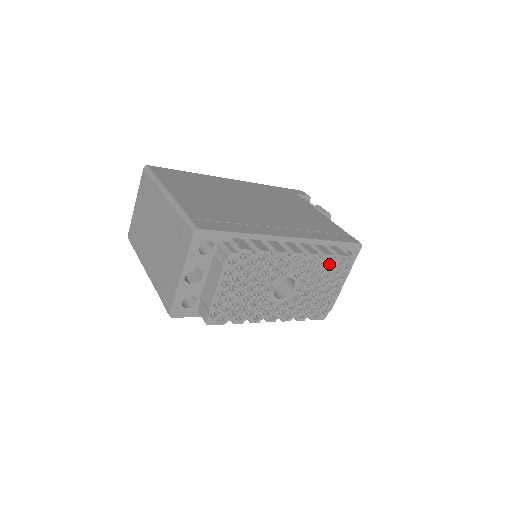
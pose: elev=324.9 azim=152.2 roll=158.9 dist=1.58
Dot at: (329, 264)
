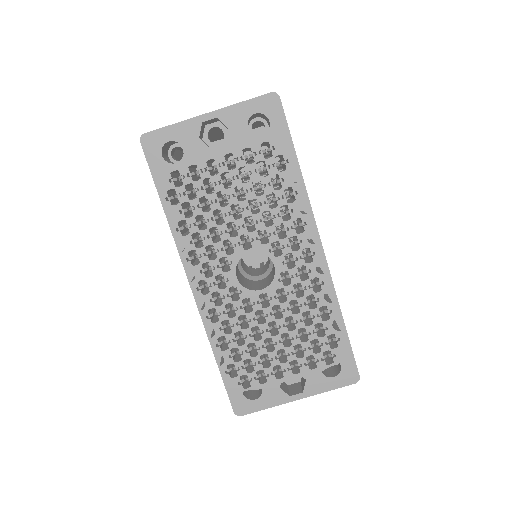
Dot at: (320, 322)
